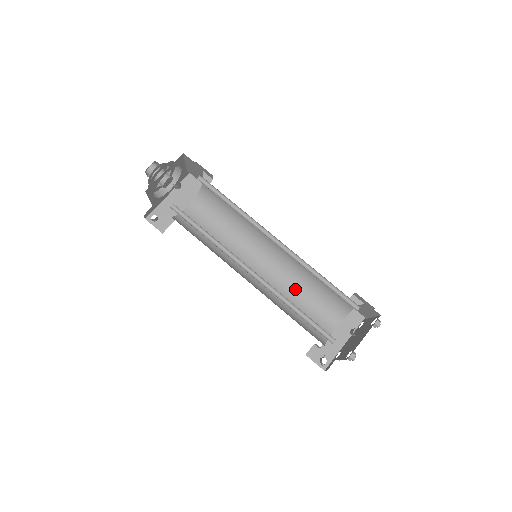
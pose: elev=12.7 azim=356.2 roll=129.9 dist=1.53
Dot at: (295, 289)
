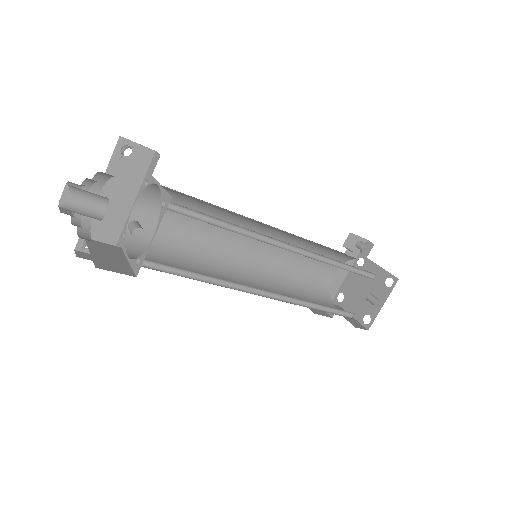
Dot at: (293, 254)
